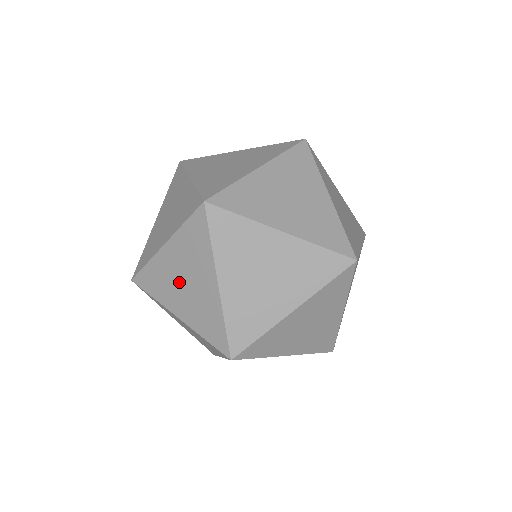
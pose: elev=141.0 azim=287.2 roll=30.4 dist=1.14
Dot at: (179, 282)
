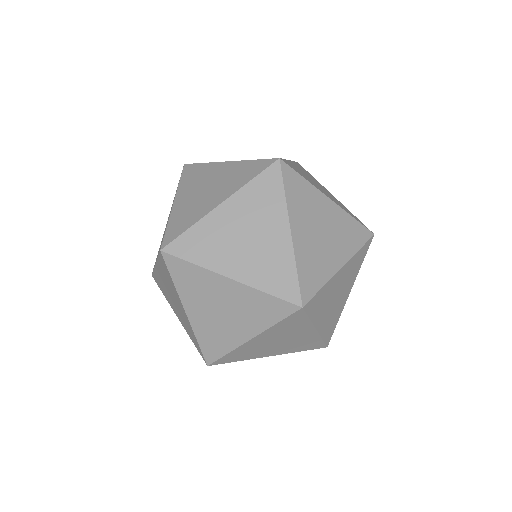
Dot at: (272, 345)
